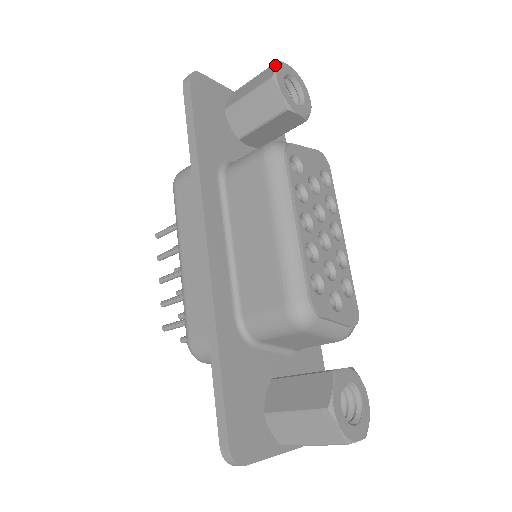
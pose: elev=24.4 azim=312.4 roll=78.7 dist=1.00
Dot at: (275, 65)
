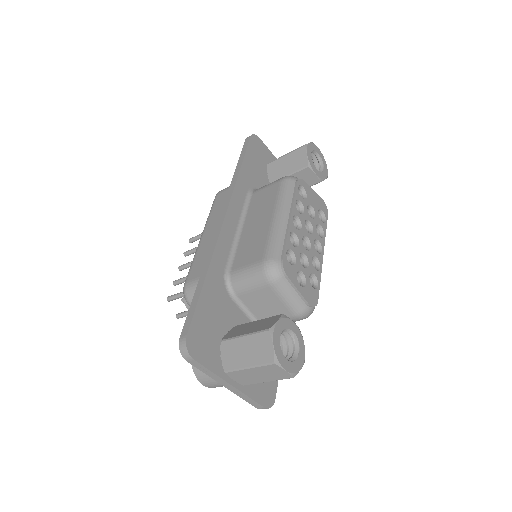
Dot at: (309, 143)
